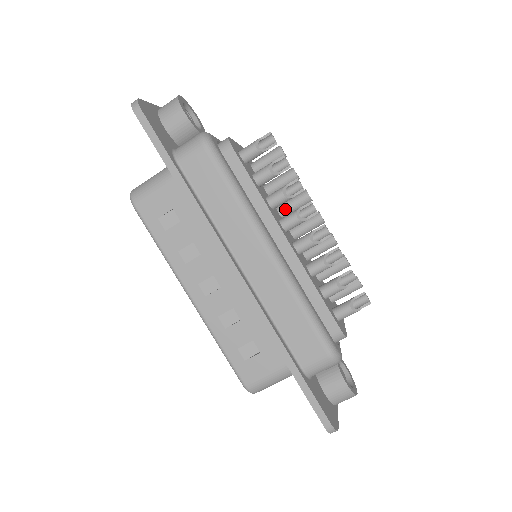
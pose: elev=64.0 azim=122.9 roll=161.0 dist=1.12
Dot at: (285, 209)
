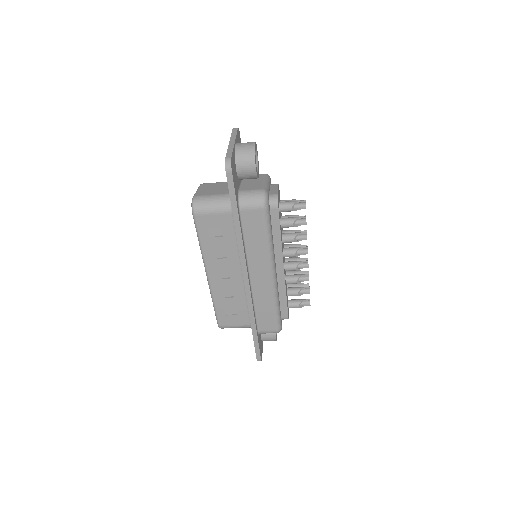
Dot at: occluded
